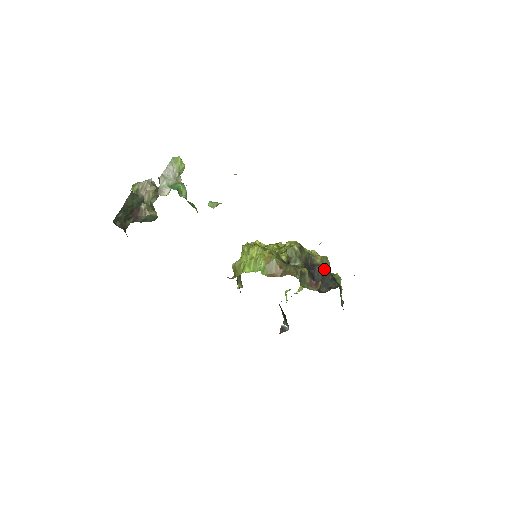
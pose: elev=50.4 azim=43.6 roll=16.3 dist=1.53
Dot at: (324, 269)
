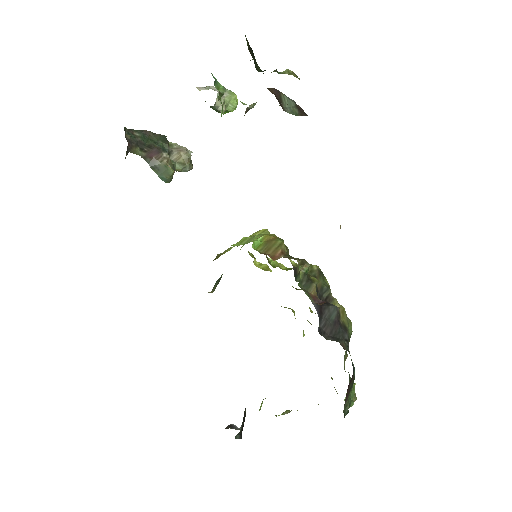
Dot at: (341, 322)
